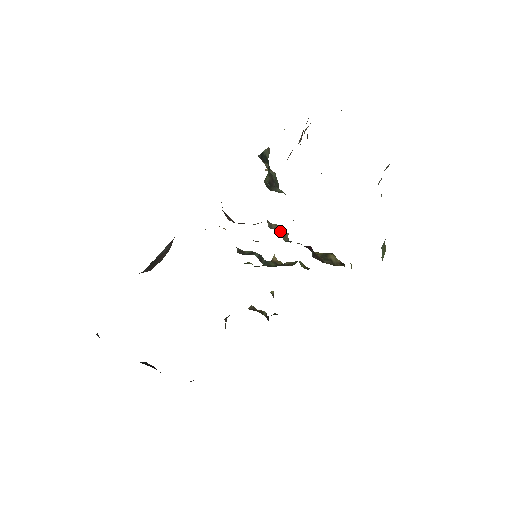
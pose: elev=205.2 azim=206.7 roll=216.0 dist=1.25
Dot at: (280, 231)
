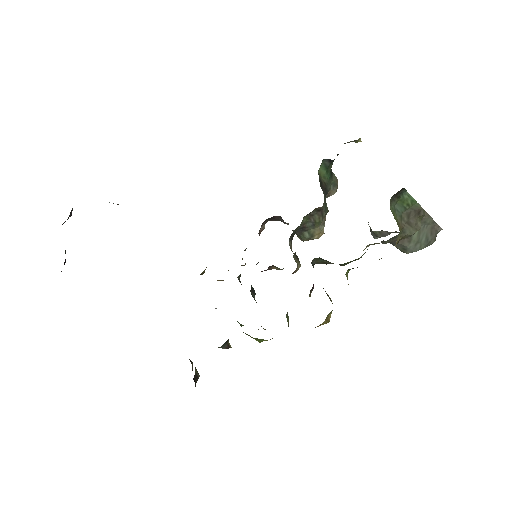
Dot at: (296, 255)
